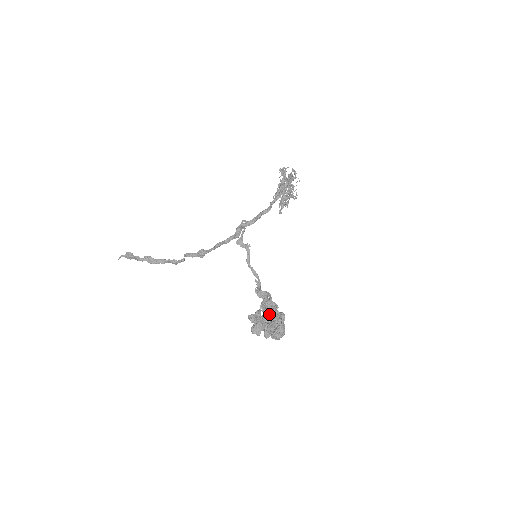
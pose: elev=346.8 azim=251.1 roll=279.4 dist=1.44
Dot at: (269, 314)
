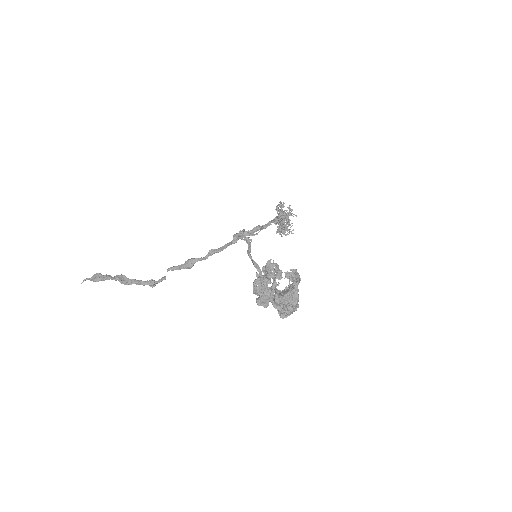
Dot at: occluded
